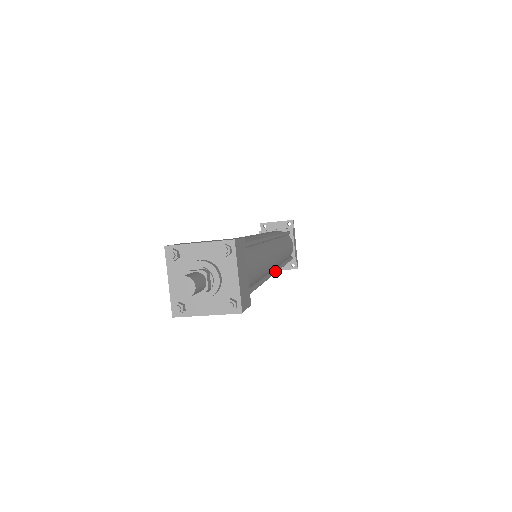
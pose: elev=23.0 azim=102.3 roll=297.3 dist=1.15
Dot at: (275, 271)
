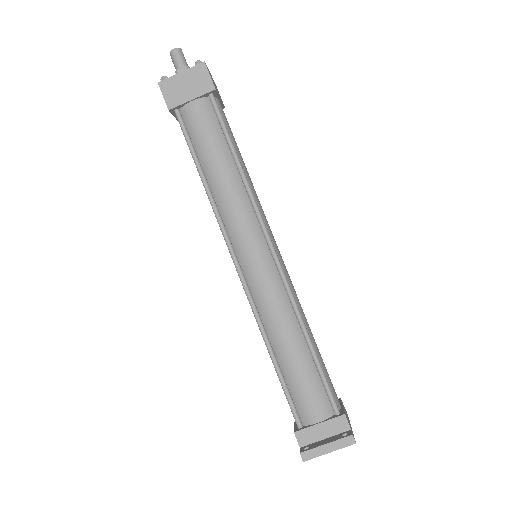
Dot at: (271, 241)
